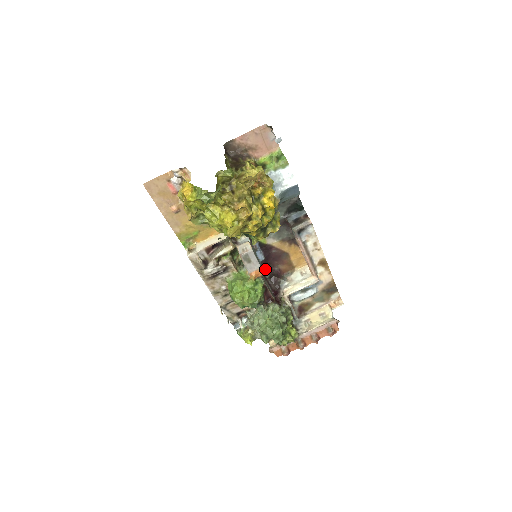
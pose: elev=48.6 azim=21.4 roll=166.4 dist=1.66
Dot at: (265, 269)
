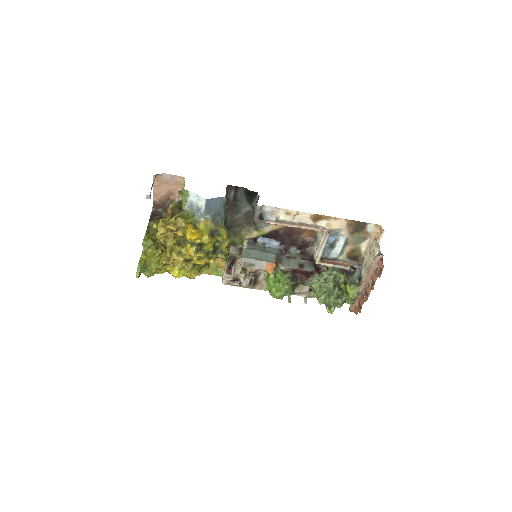
Dot at: (286, 251)
